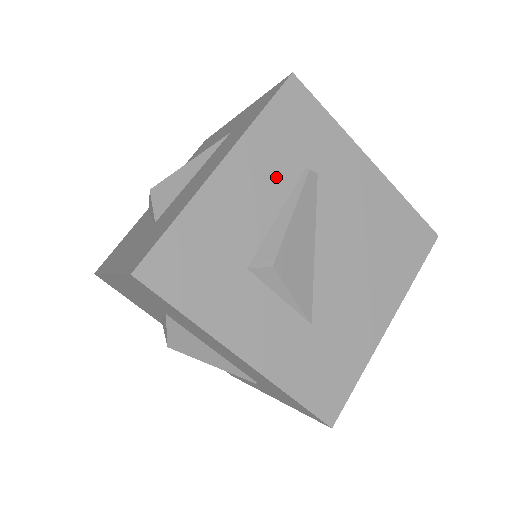
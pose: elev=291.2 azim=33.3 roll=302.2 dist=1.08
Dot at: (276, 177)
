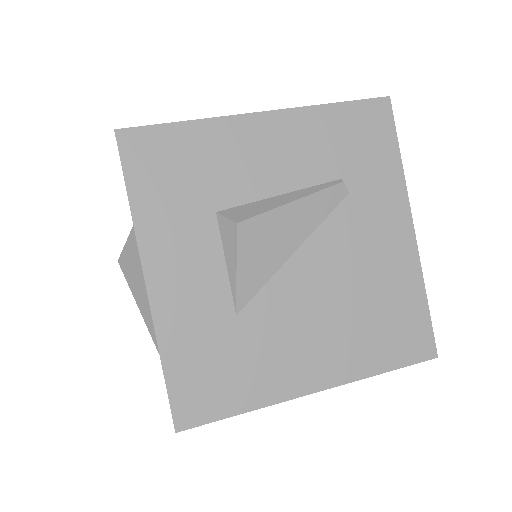
Dot at: (306, 163)
